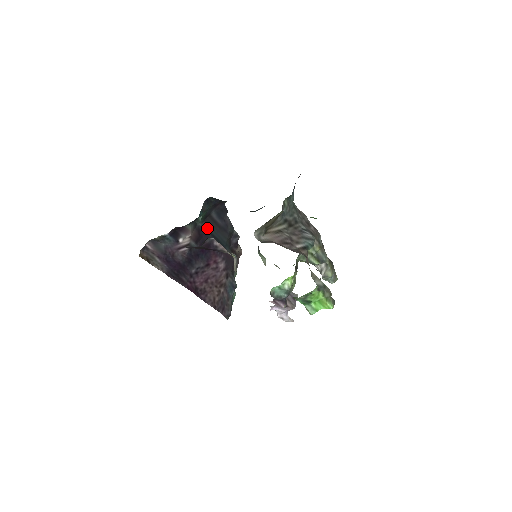
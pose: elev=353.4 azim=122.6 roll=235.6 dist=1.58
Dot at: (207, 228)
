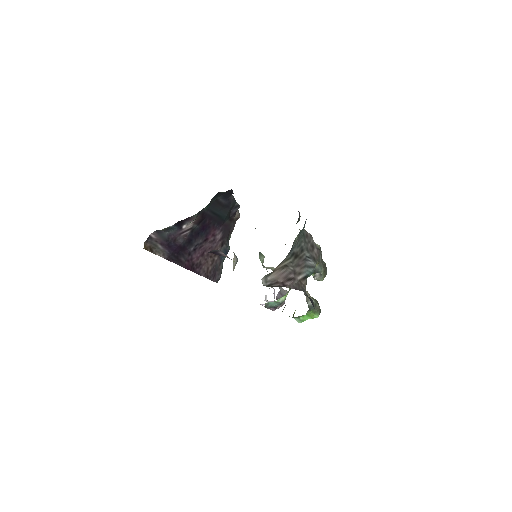
Dot at: (211, 209)
